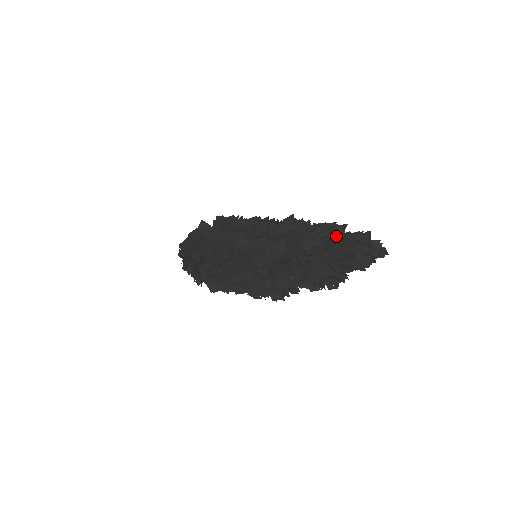
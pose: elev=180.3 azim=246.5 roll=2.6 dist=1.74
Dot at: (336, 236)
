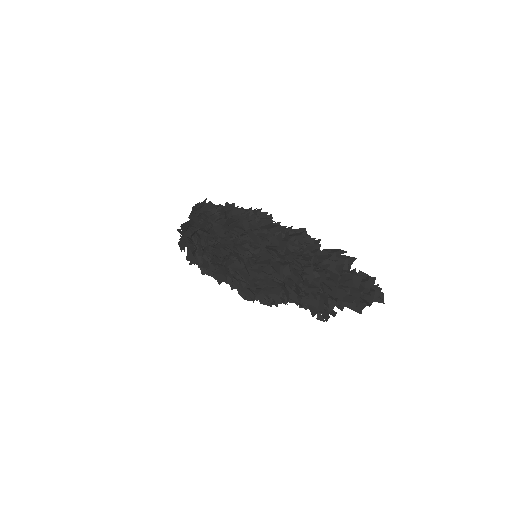
Dot at: (341, 273)
